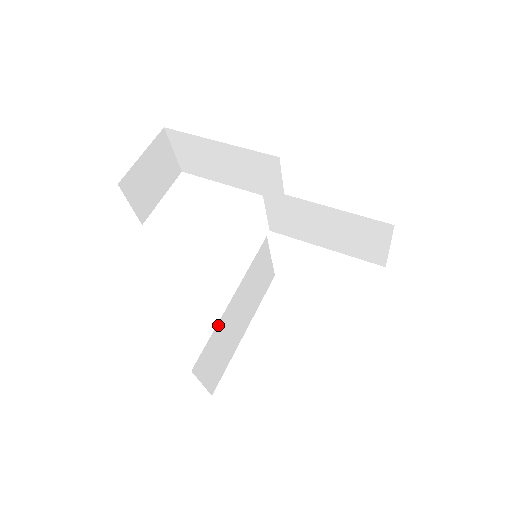
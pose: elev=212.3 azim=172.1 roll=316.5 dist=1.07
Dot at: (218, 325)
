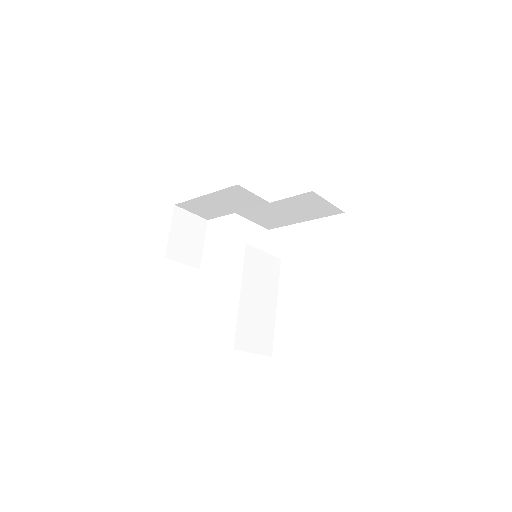
Dot at: (239, 315)
